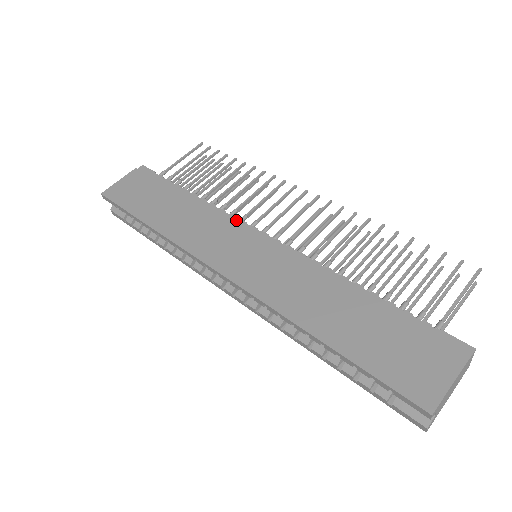
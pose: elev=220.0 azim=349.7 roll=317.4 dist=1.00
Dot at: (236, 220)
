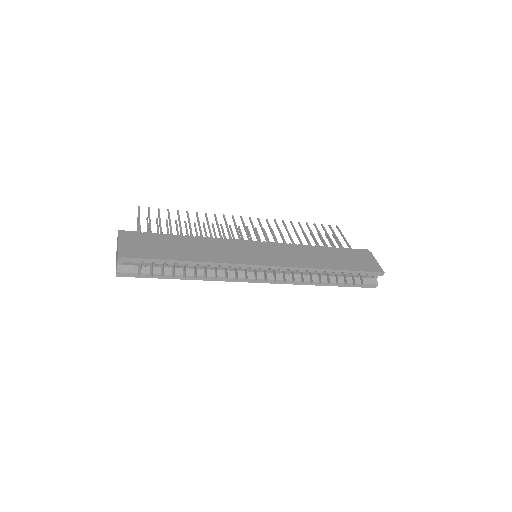
Dot at: (232, 240)
